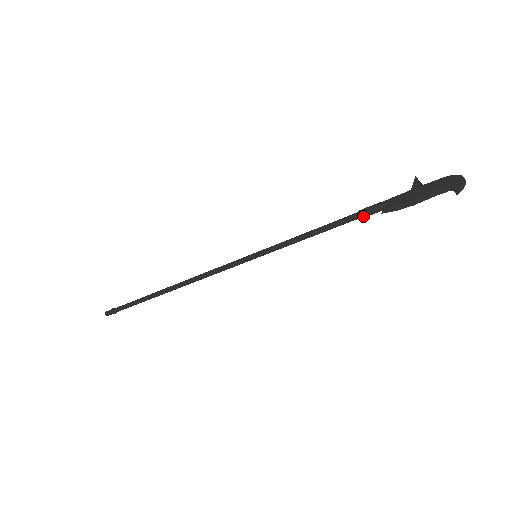
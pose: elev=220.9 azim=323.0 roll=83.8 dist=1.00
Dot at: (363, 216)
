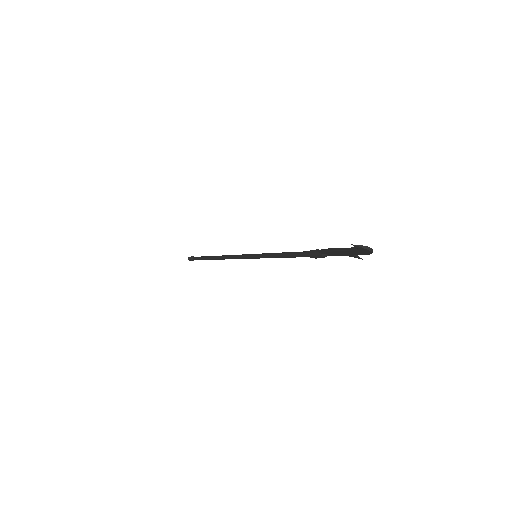
Dot at: (311, 252)
